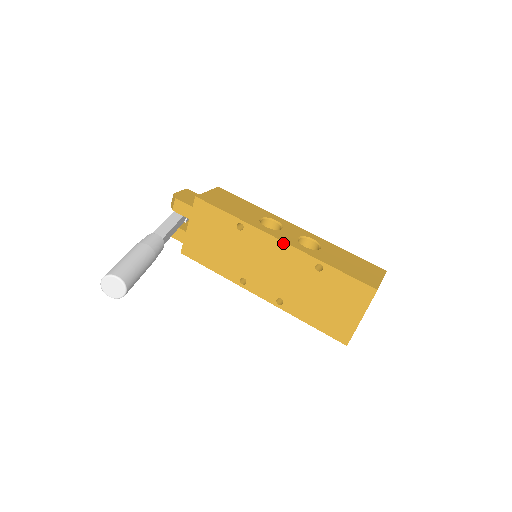
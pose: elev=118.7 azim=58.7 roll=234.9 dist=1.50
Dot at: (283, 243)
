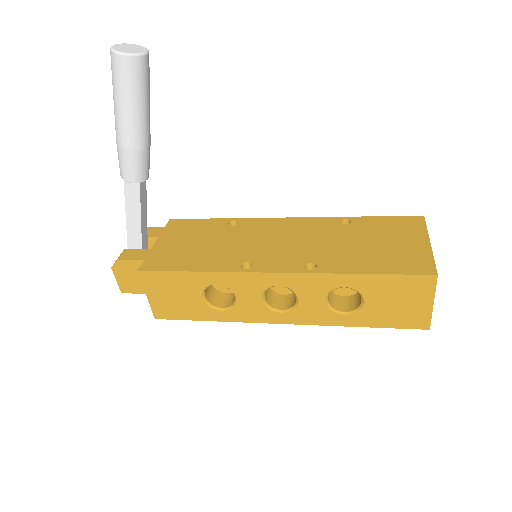
Dot at: (292, 218)
